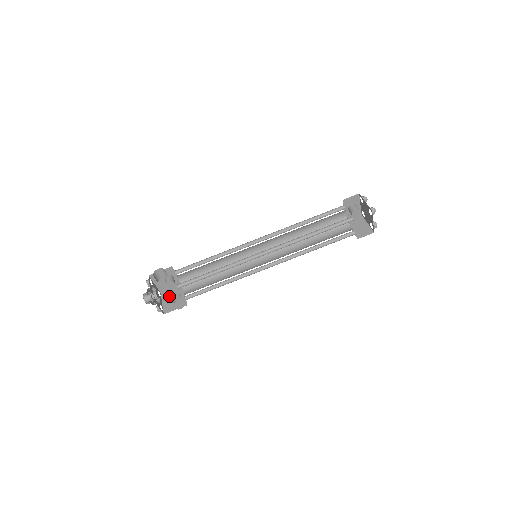
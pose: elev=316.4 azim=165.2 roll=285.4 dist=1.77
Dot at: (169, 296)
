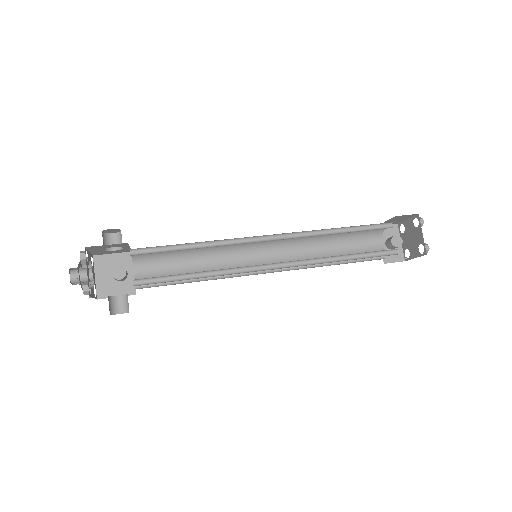
Dot at: (108, 296)
